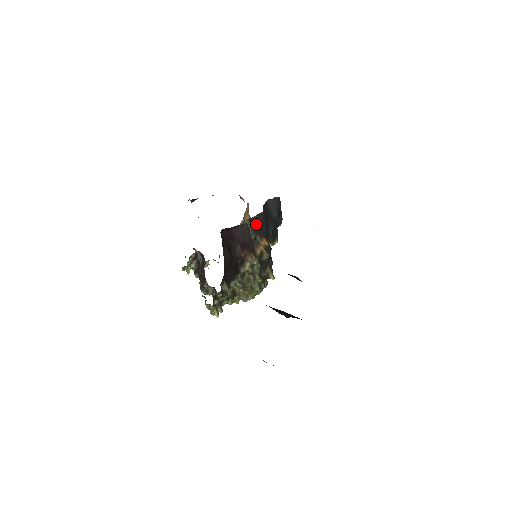
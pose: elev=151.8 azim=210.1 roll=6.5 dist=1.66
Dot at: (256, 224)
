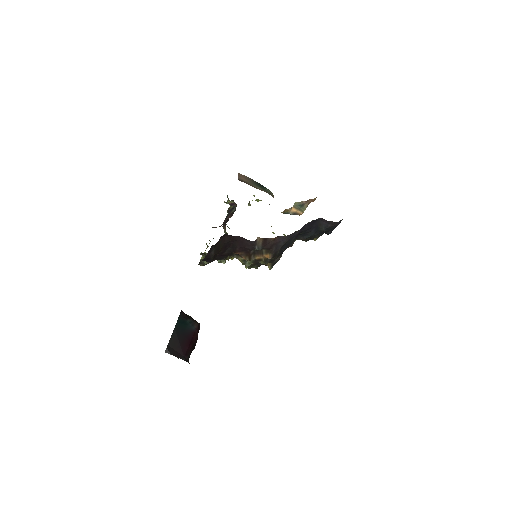
Dot at: (269, 243)
